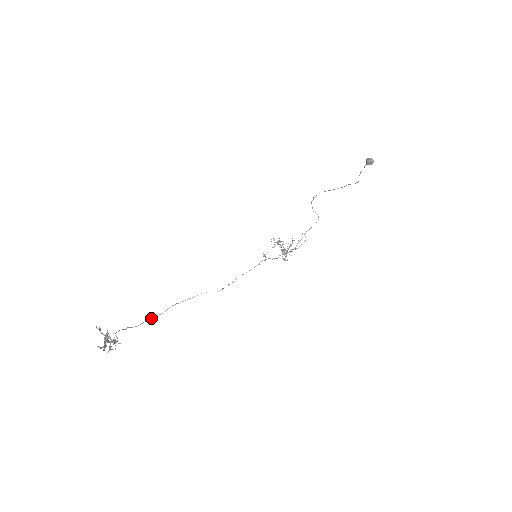
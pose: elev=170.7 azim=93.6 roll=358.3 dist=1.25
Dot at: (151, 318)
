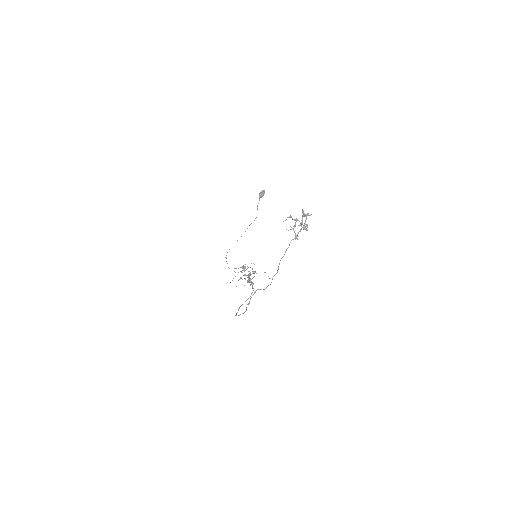
Dot at: (242, 313)
